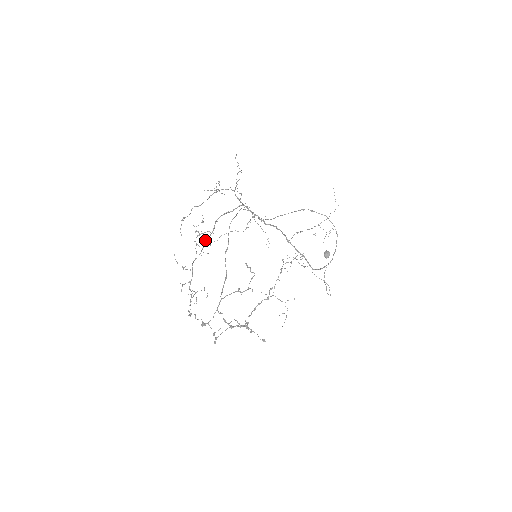
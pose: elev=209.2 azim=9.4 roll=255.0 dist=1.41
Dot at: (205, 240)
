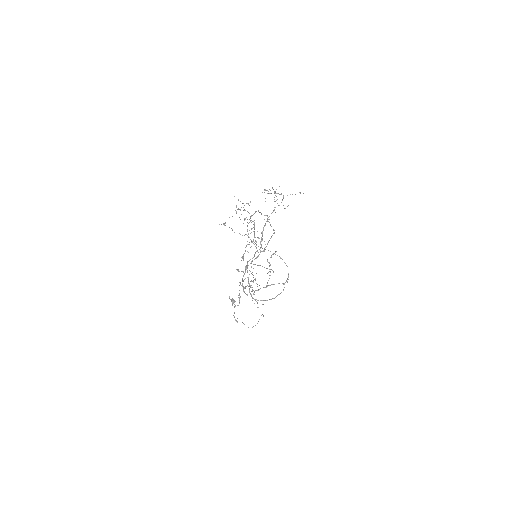
Dot at: occluded
